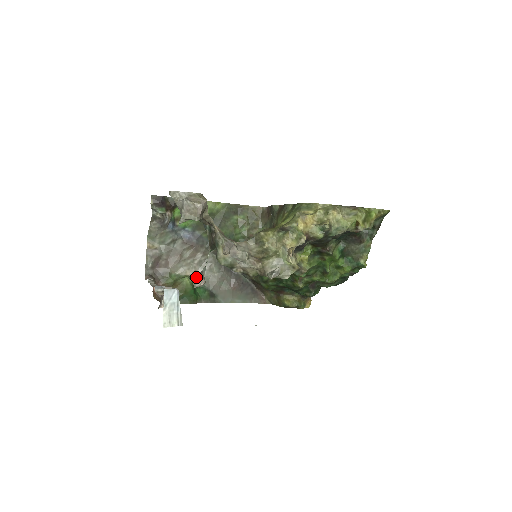
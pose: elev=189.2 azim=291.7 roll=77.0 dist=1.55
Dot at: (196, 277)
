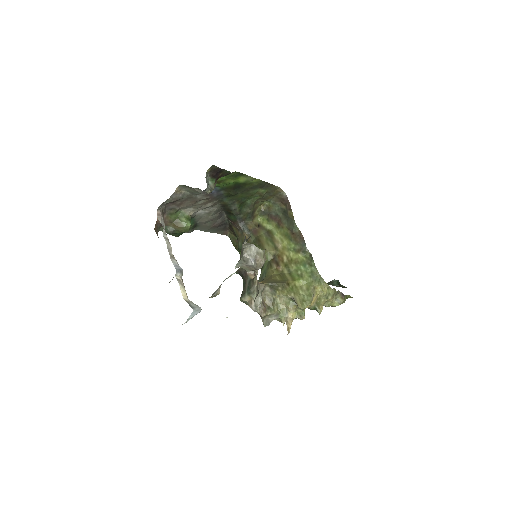
Dot at: (216, 295)
